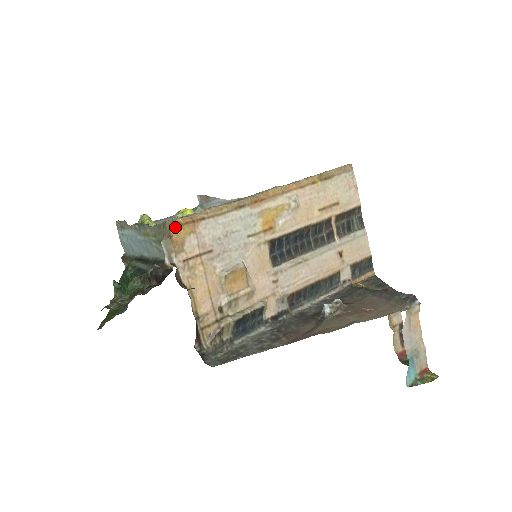
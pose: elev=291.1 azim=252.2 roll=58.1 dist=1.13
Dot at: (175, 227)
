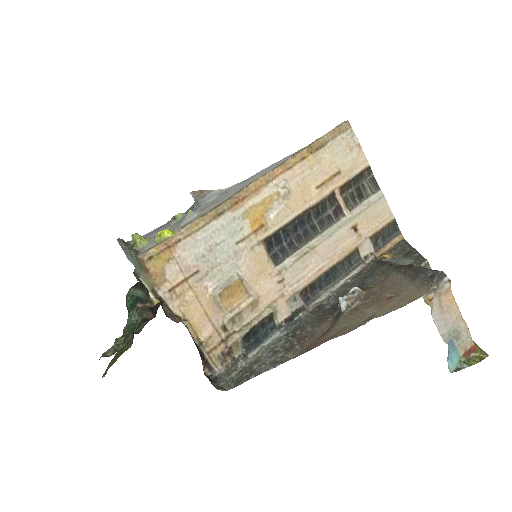
Dot at: (150, 259)
